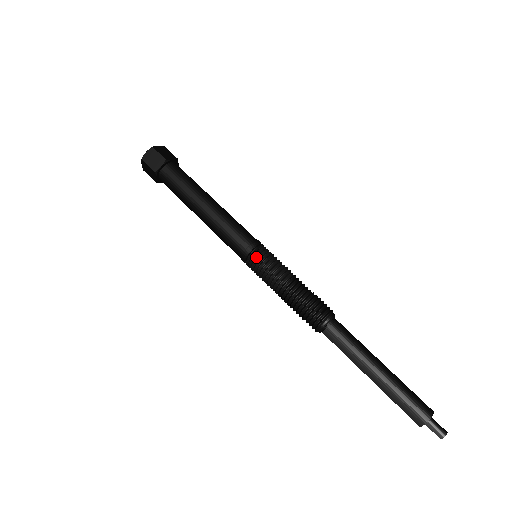
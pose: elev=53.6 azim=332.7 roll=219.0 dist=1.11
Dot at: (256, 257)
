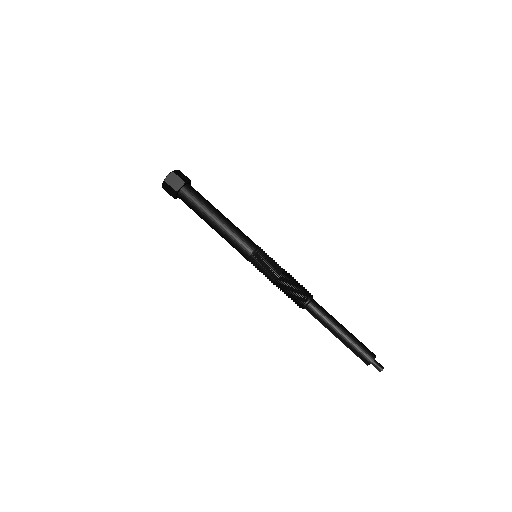
Dot at: (253, 264)
